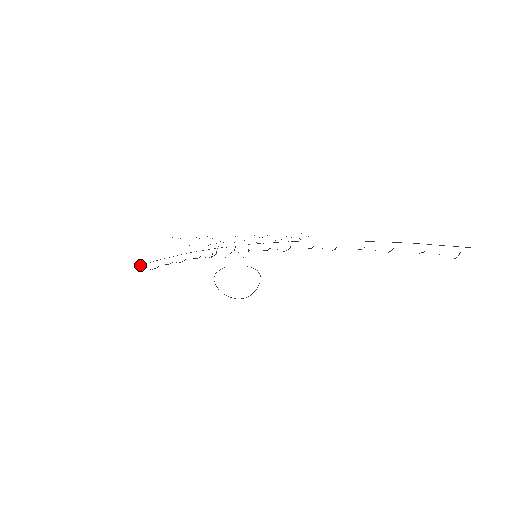
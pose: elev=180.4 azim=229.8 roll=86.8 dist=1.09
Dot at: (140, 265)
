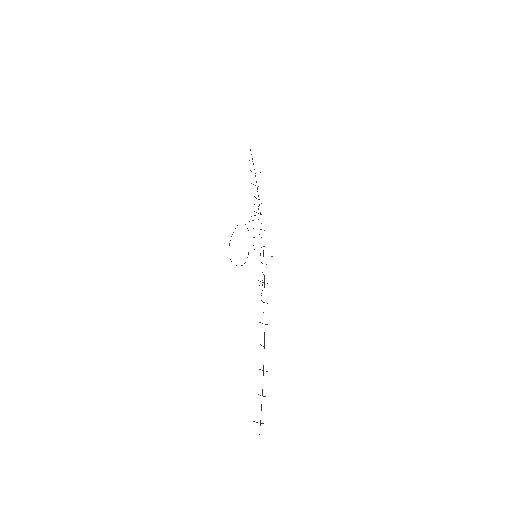
Dot at: occluded
